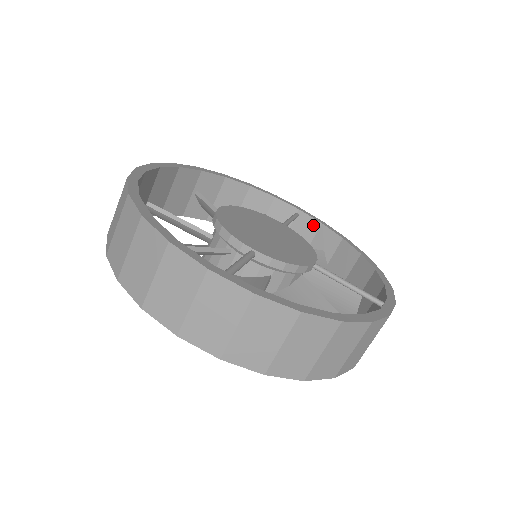
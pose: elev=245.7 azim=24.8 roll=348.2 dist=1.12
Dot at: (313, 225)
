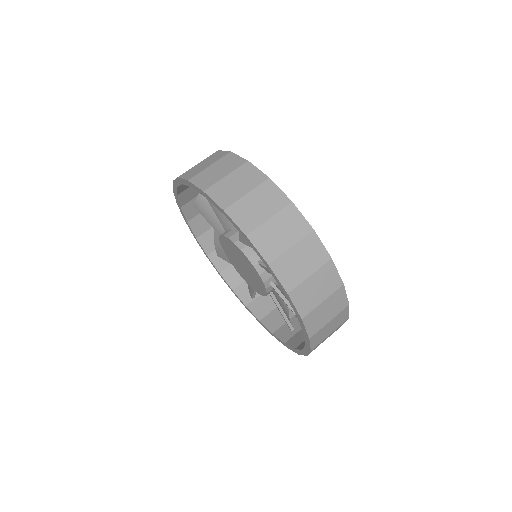
Dot at: occluded
